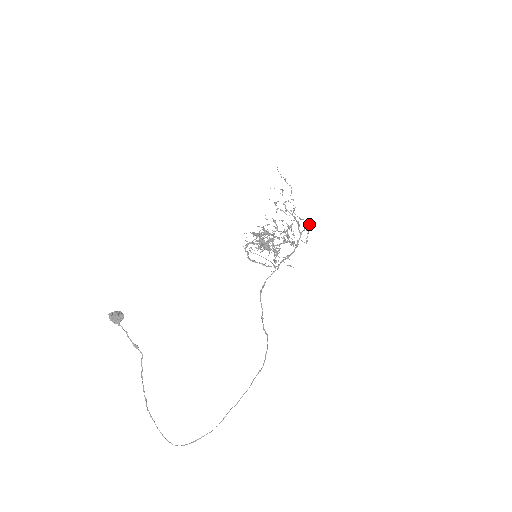
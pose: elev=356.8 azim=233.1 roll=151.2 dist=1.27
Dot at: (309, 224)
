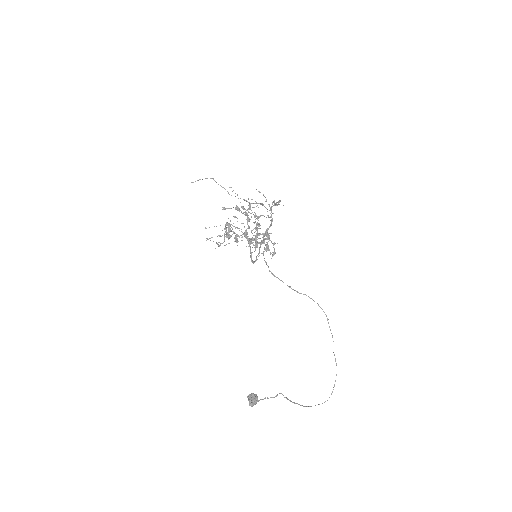
Dot at: occluded
